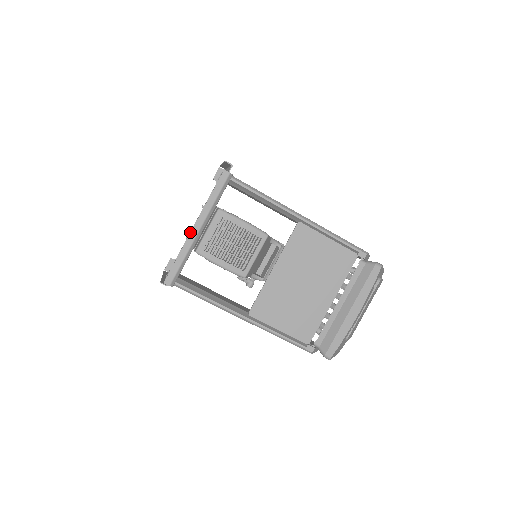
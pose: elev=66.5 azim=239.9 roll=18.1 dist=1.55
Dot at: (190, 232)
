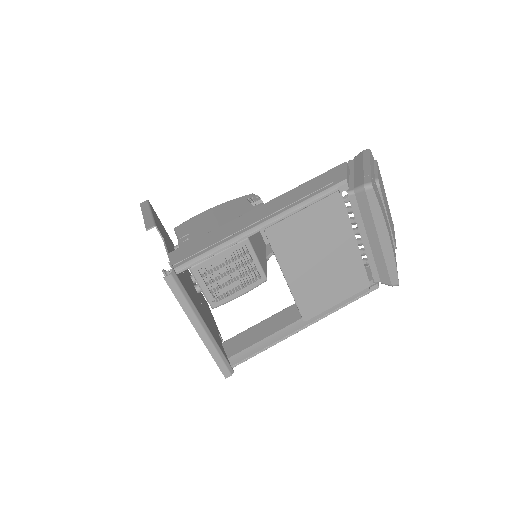
Dot at: occluded
